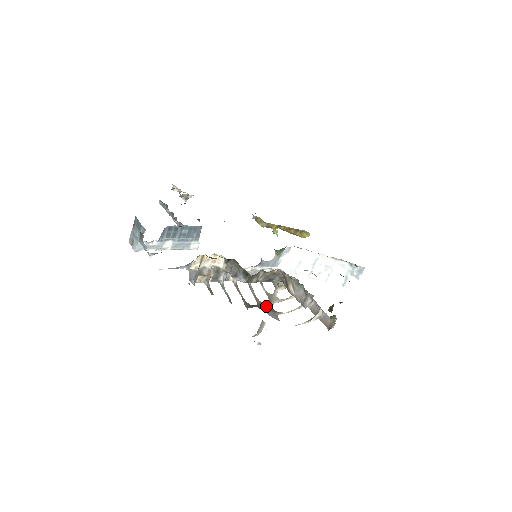
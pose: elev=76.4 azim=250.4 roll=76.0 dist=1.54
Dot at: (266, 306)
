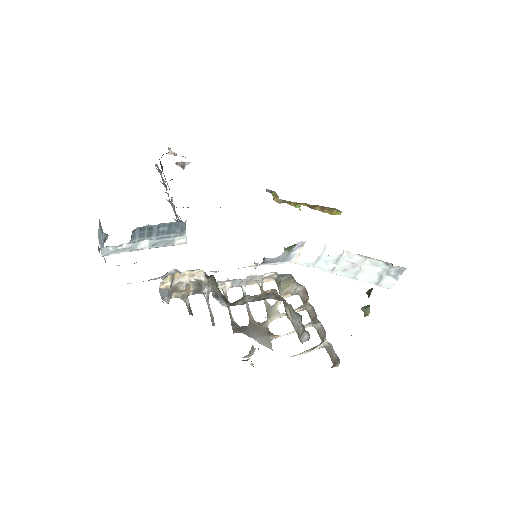
Dot at: (259, 327)
